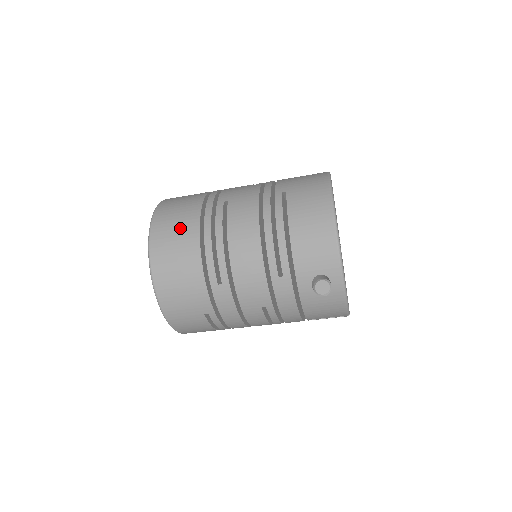
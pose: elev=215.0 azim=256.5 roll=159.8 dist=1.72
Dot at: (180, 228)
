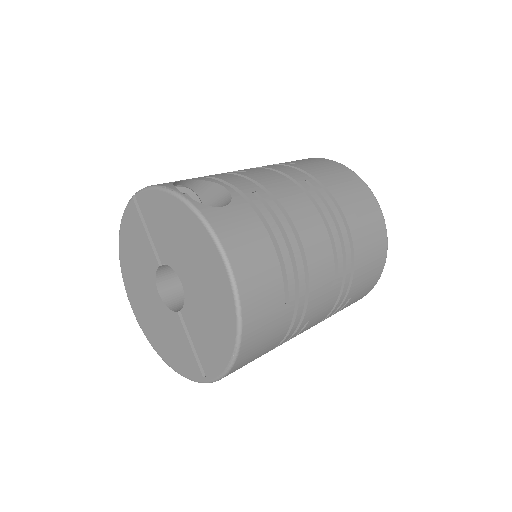
Dot at: occluded
